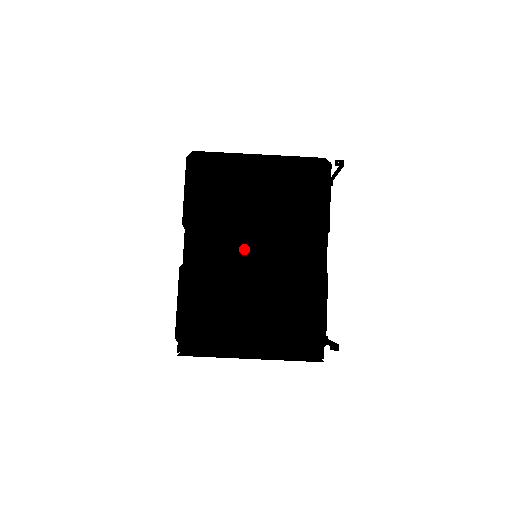
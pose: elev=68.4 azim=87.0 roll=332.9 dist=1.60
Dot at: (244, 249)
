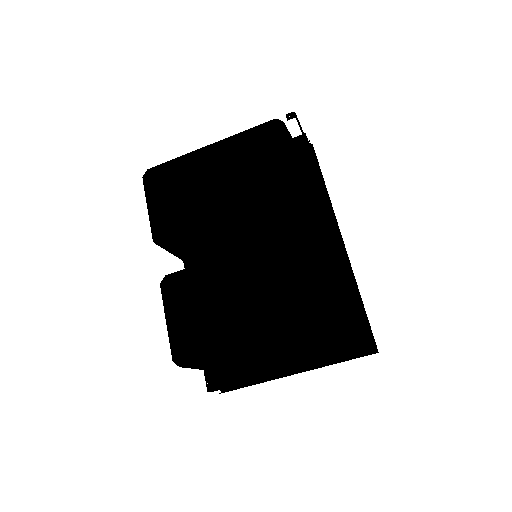
Dot at: occluded
